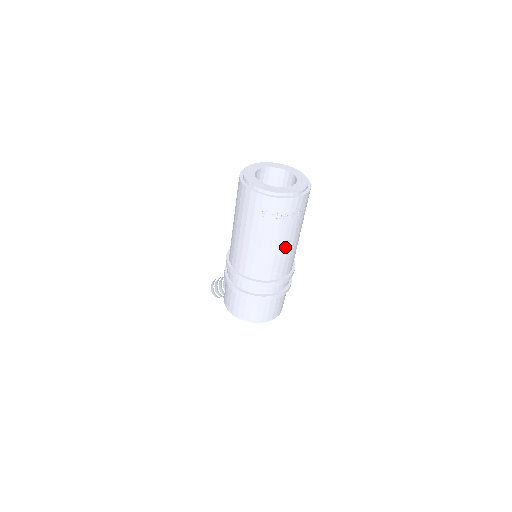
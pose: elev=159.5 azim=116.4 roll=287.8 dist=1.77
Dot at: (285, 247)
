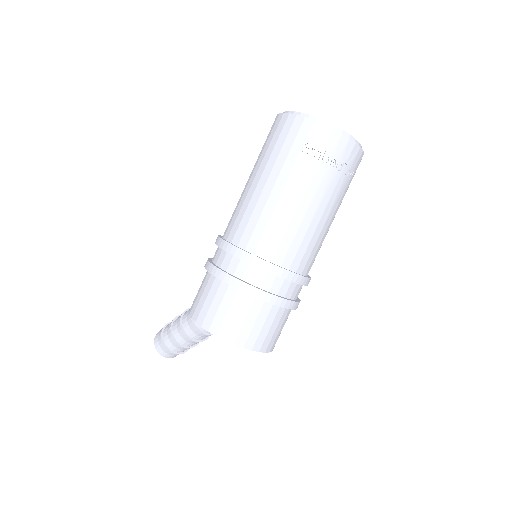
Dot at: (317, 217)
